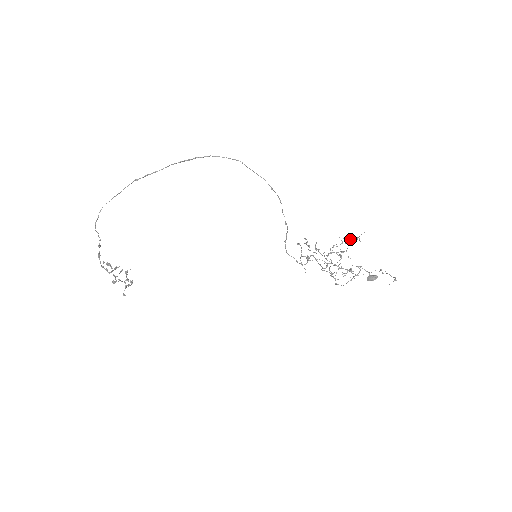
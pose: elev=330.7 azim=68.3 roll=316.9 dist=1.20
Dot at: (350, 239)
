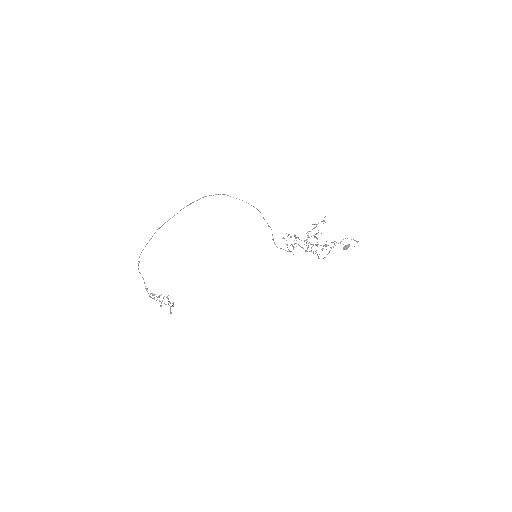
Dot at: (318, 223)
